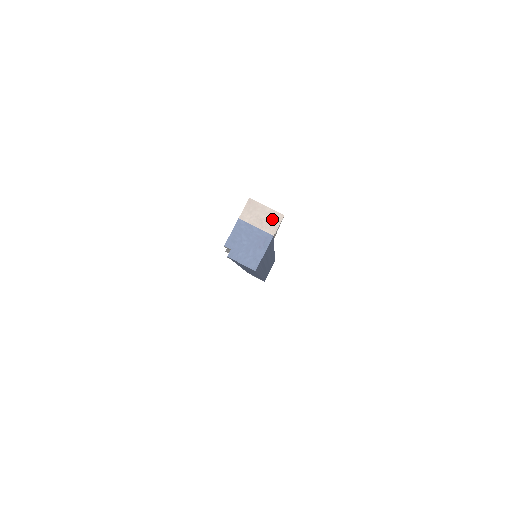
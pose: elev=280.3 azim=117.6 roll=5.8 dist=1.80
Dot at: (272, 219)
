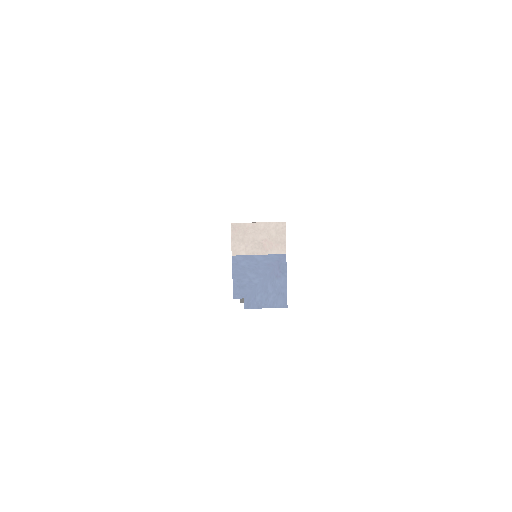
Dot at: (273, 234)
